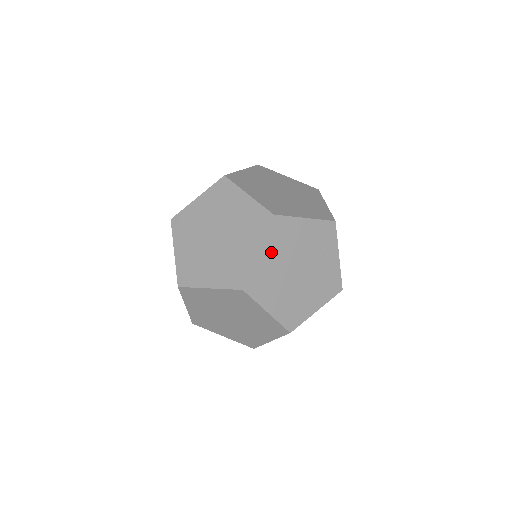
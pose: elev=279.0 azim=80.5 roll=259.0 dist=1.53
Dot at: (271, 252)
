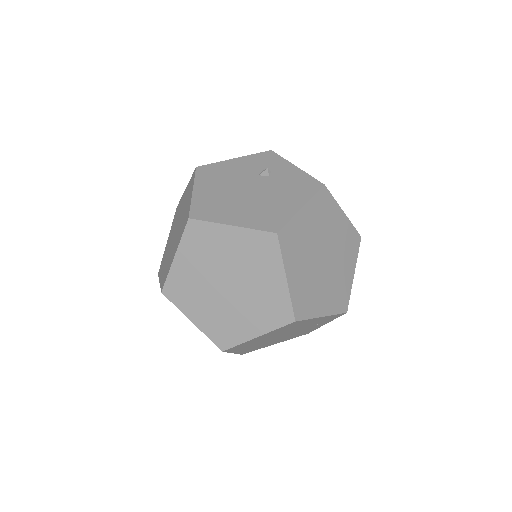
Dot at: (269, 334)
